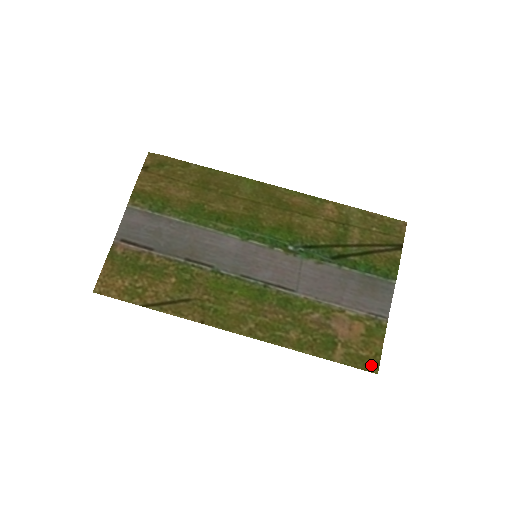
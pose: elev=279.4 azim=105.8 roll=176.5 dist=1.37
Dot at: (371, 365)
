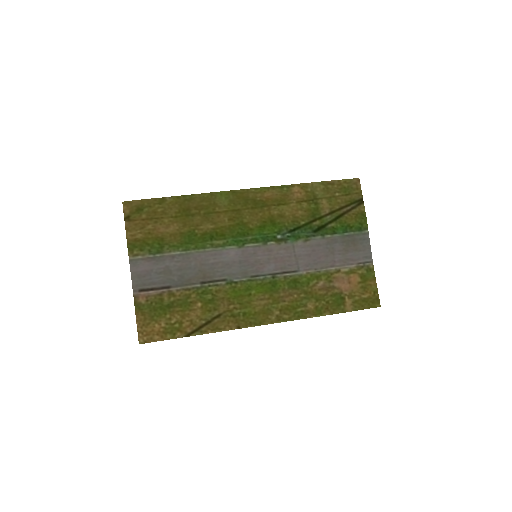
Dot at: (374, 302)
